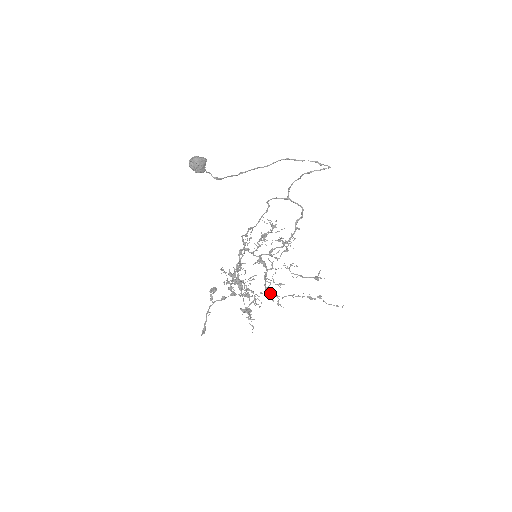
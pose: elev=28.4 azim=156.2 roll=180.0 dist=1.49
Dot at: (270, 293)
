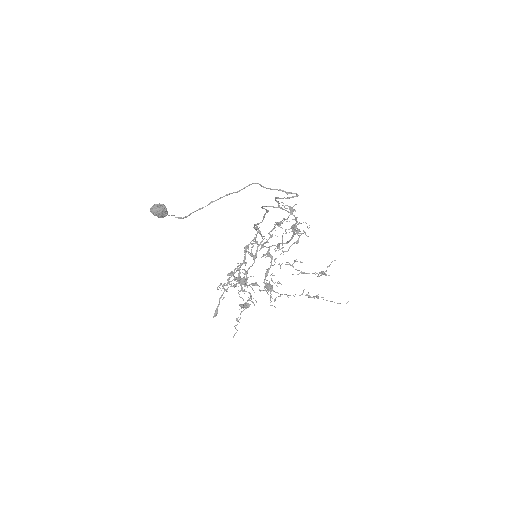
Dot at: occluded
